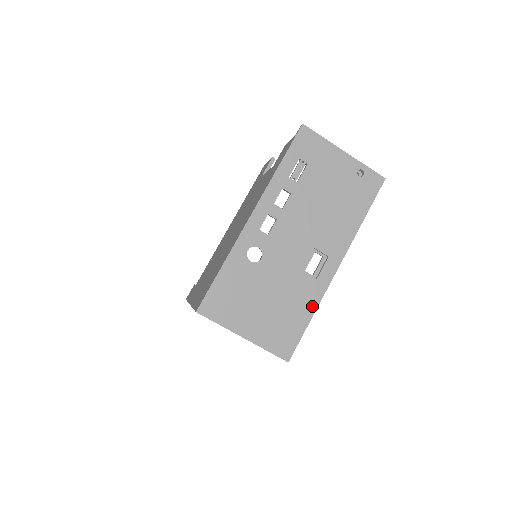
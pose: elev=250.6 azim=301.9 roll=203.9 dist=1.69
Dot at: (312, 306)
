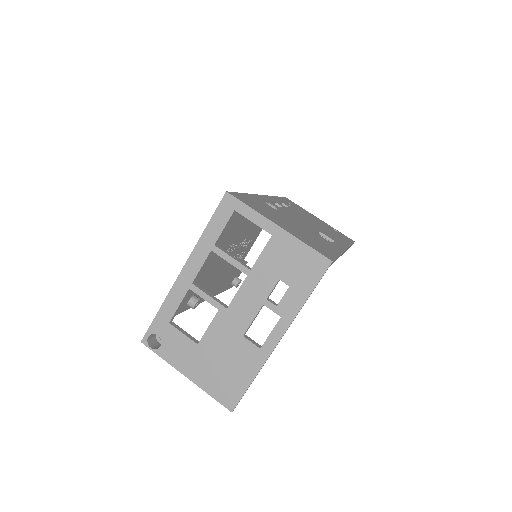
Dot at: (336, 250)
